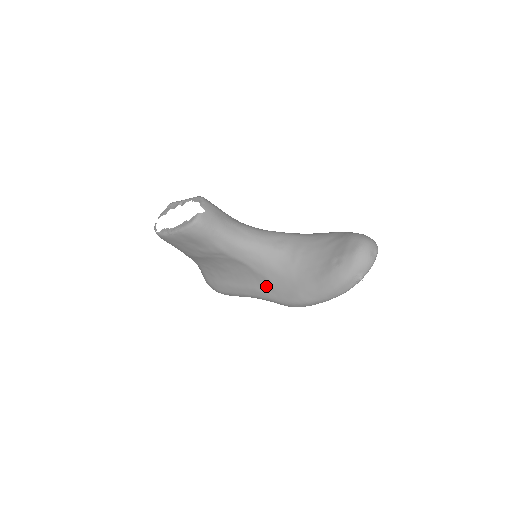
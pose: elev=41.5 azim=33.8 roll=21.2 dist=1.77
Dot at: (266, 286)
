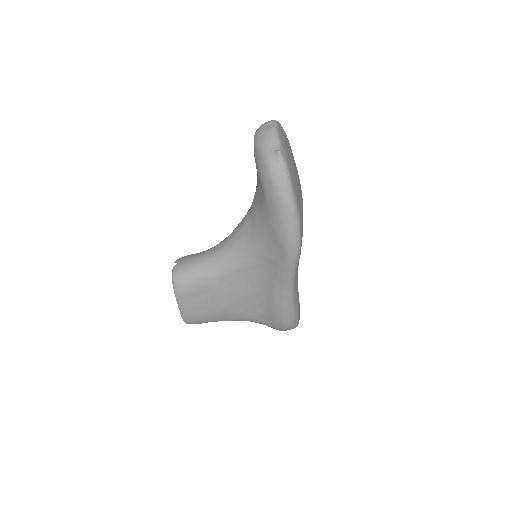
Dot at: (270, 263)
